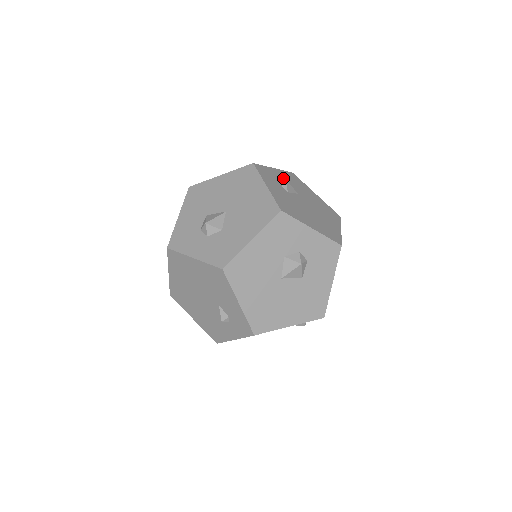
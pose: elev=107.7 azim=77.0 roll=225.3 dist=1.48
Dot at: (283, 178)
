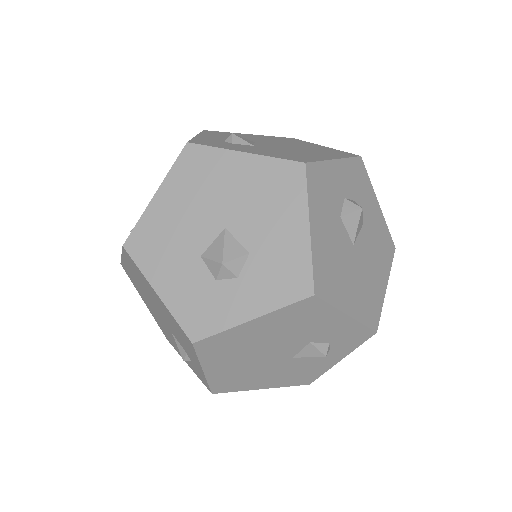
Dot at: (219, 138)
